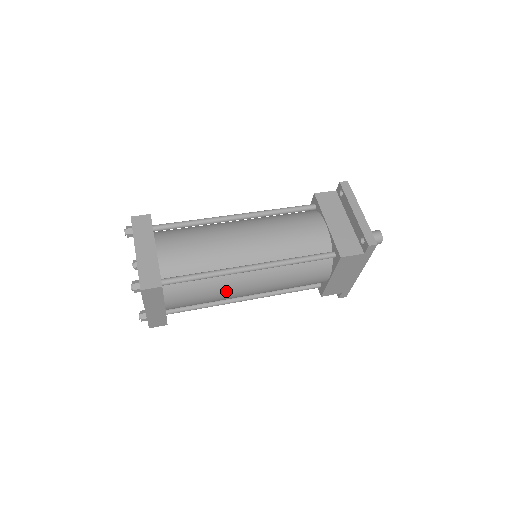
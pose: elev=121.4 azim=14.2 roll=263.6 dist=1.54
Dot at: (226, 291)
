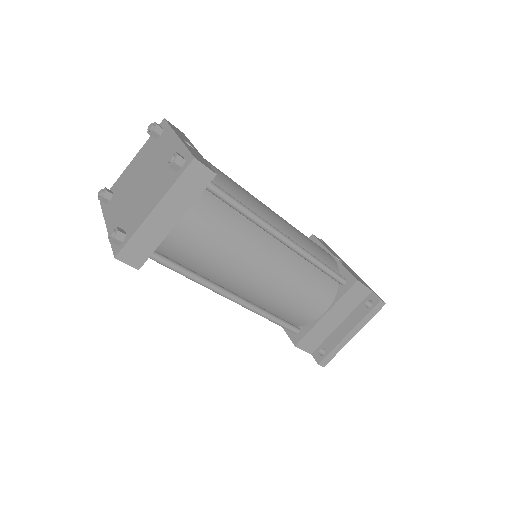
Dot at: occluded
